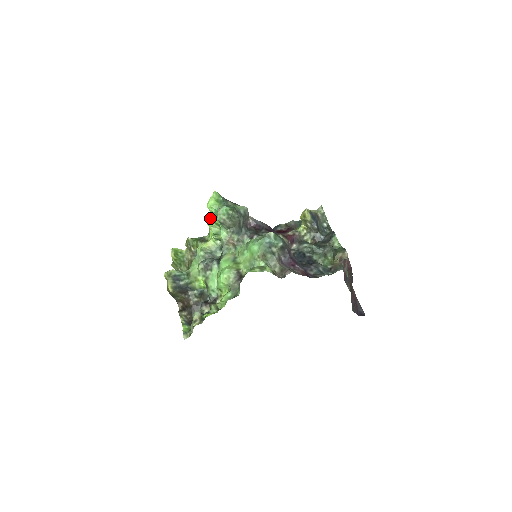
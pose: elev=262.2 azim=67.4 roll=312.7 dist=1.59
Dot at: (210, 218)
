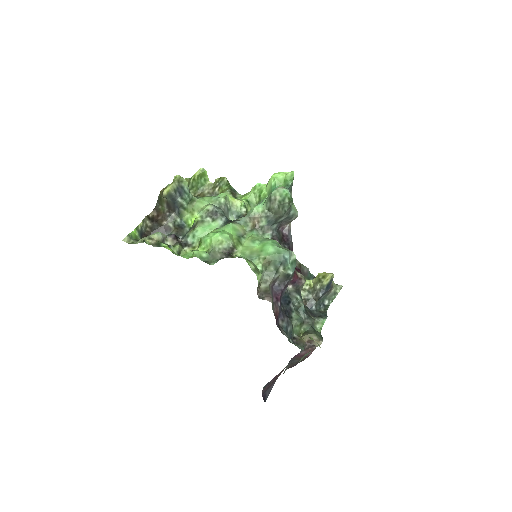
Dot at: (261, 186)
